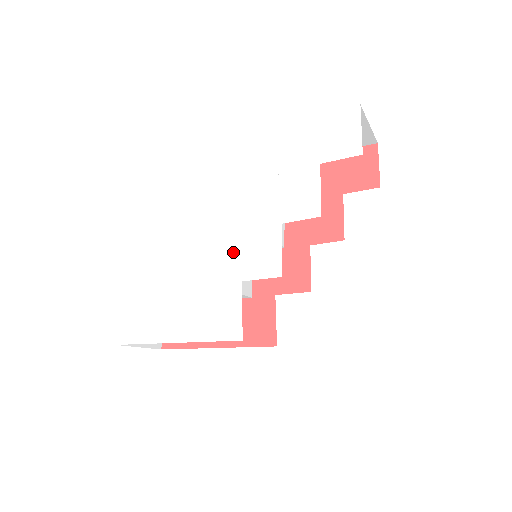
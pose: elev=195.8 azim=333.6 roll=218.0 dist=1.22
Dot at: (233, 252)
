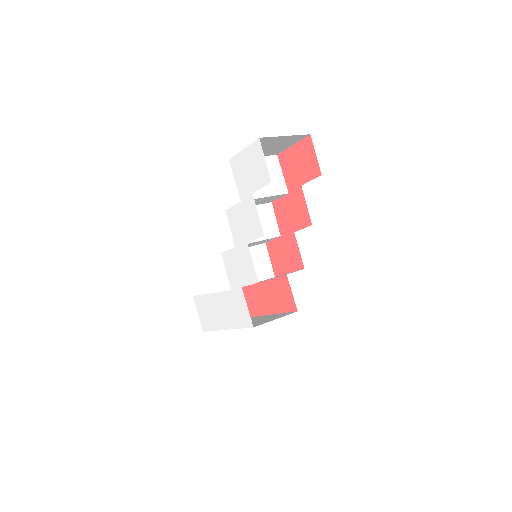
Dot at: (232, 266)
